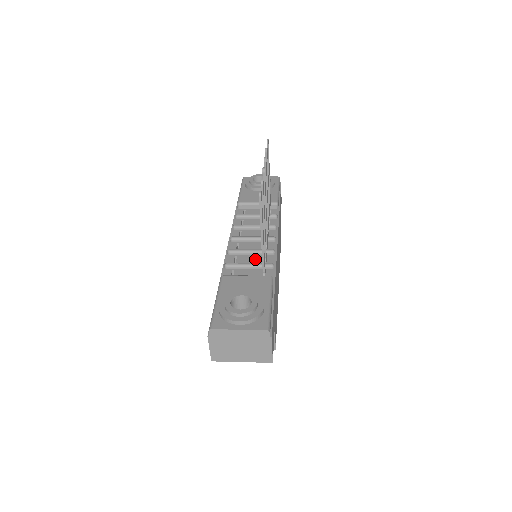
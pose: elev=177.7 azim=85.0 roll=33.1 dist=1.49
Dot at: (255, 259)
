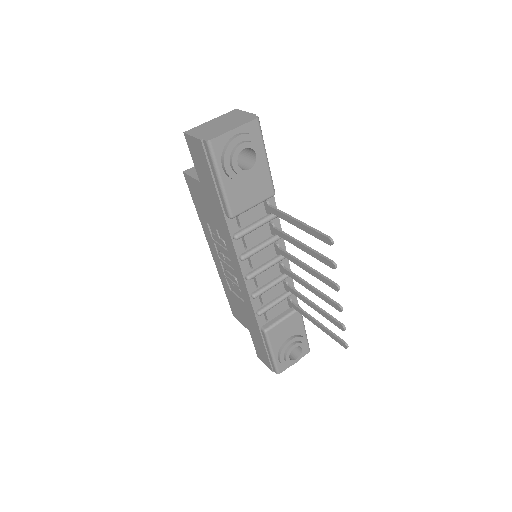
Dot at: (276, 289)
